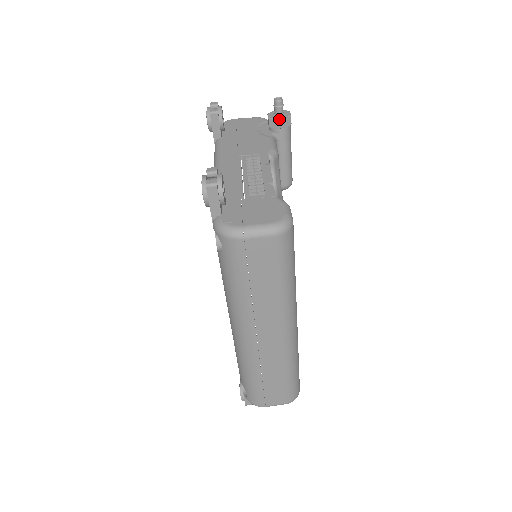
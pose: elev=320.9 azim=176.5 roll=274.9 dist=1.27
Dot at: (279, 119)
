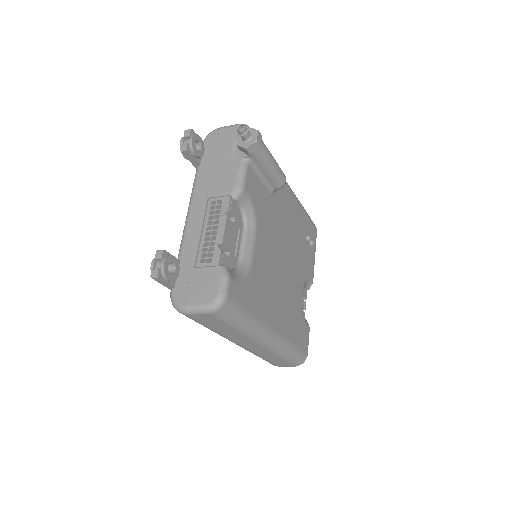
Dot at: (244, 147)
